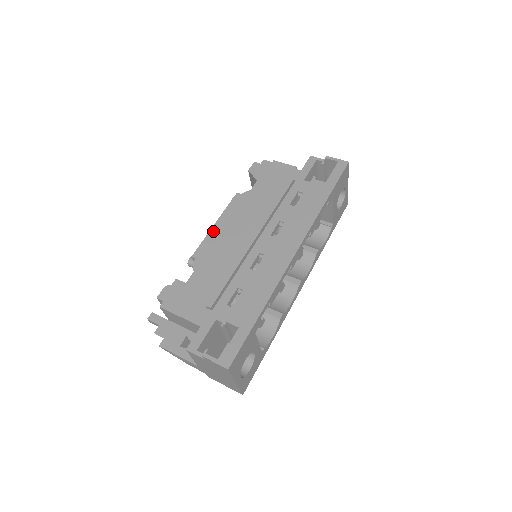
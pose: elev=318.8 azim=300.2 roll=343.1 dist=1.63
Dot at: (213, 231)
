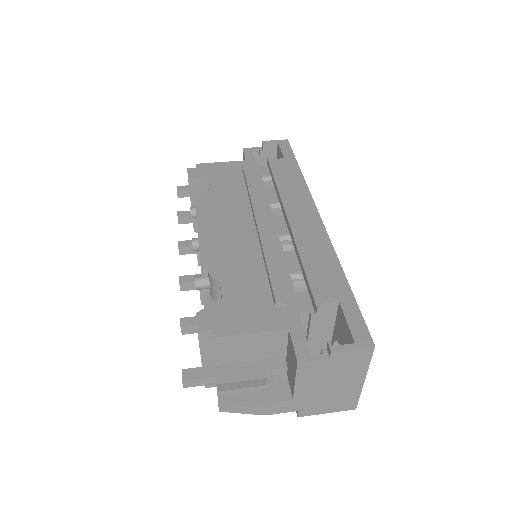
Dot at: (203, 237)
